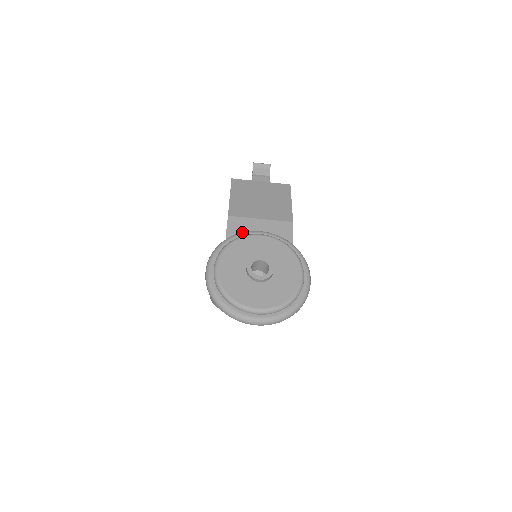
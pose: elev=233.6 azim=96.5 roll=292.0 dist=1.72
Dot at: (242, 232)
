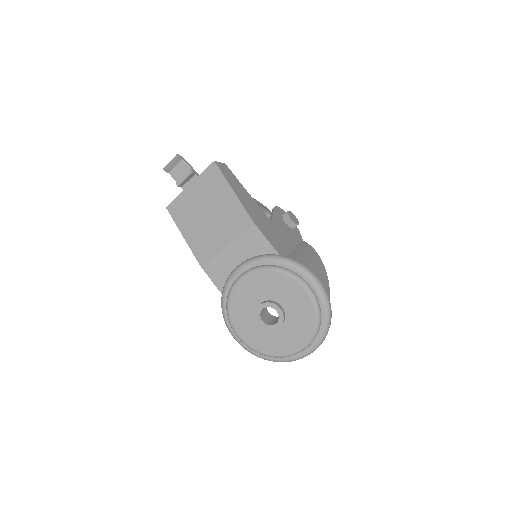
Dot at: (226, 282)
